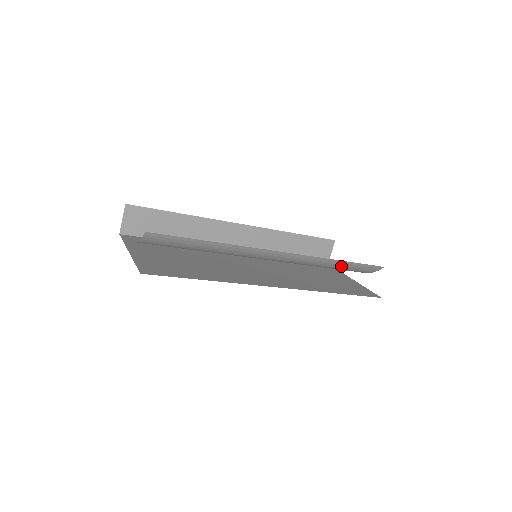
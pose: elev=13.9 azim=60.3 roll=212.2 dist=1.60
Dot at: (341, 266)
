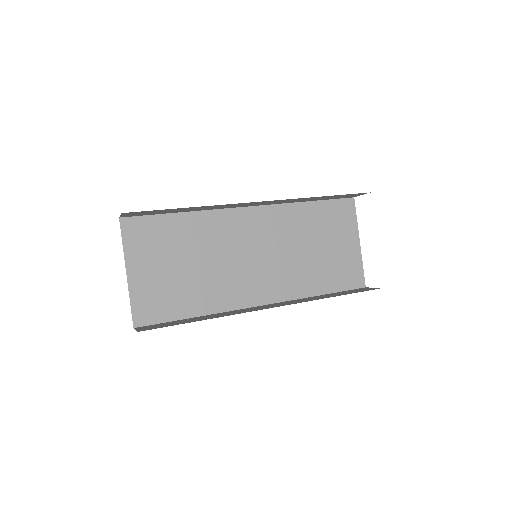
Dot at: occluded
